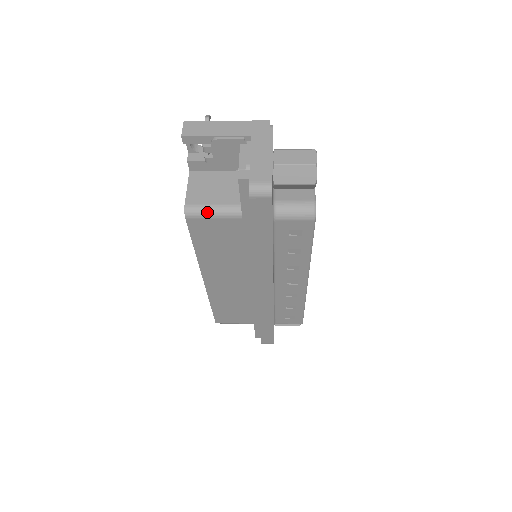
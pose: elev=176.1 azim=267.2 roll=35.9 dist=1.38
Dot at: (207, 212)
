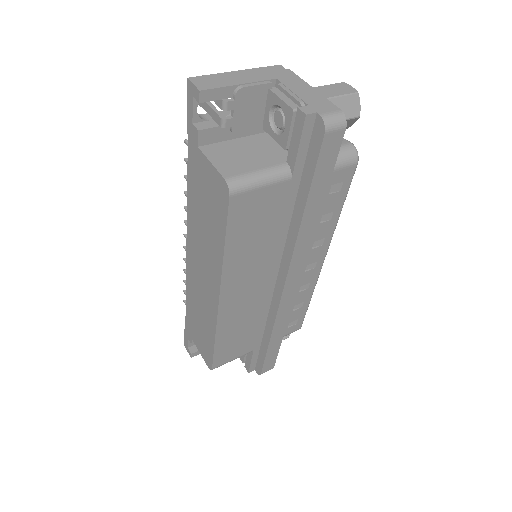
Dot at: (254, 181)
